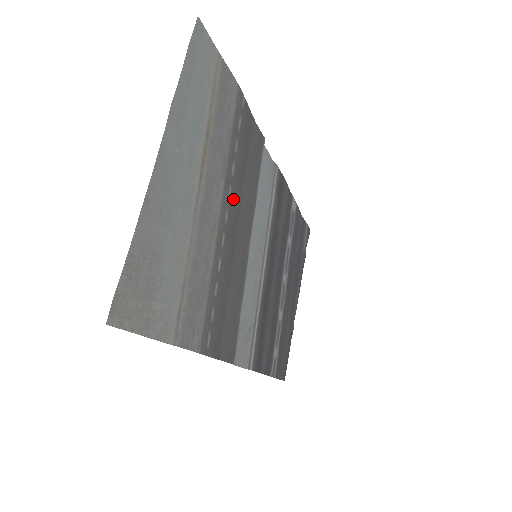
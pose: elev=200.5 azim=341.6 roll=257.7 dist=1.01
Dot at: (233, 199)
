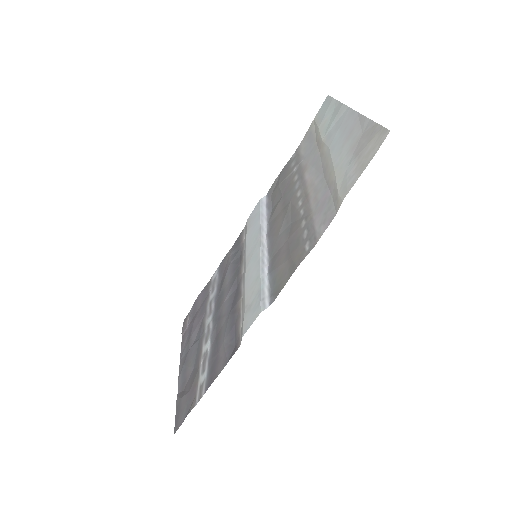
Dot at: (292, 193)
